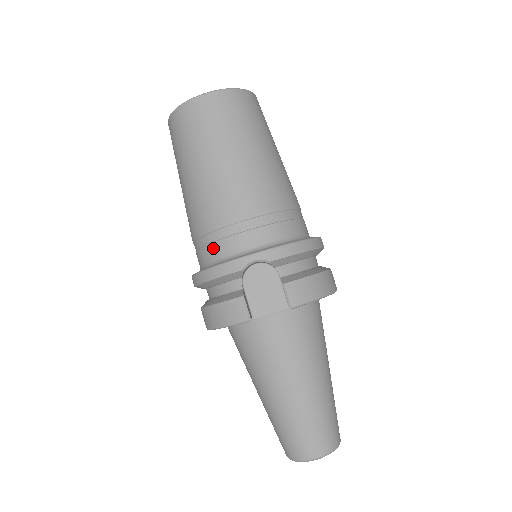
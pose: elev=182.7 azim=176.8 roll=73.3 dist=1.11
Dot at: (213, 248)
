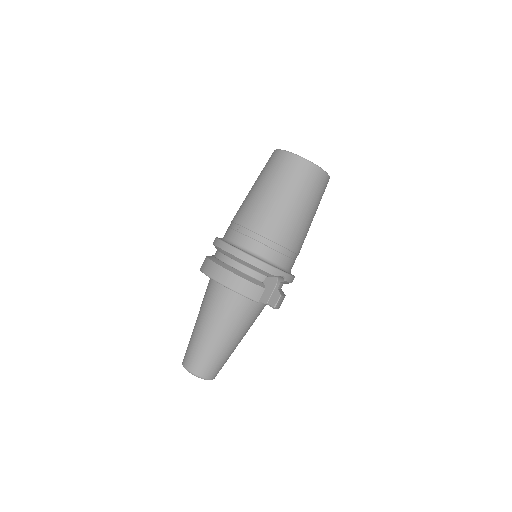
Dot at: (266, 249)
